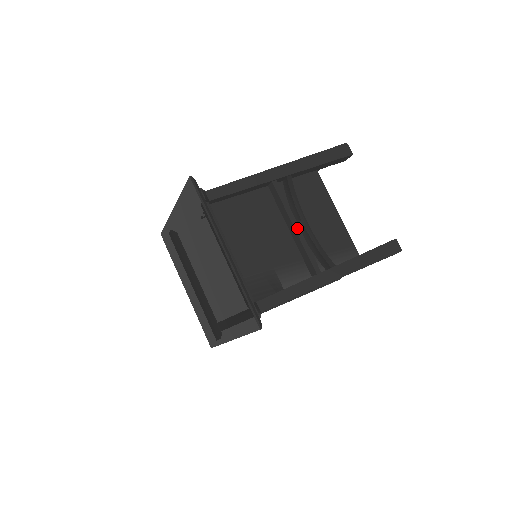
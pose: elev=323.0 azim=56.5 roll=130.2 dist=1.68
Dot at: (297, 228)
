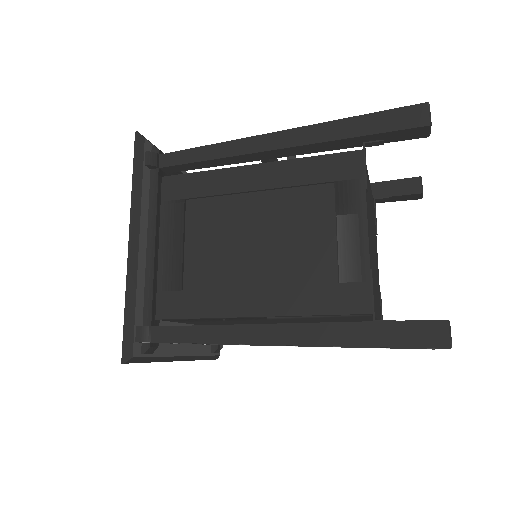
Dot at: occluded
